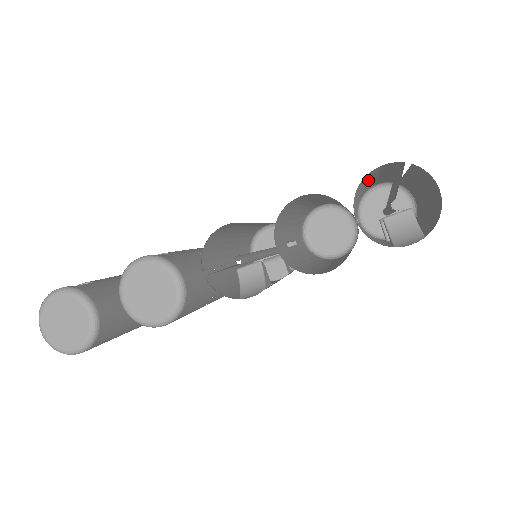
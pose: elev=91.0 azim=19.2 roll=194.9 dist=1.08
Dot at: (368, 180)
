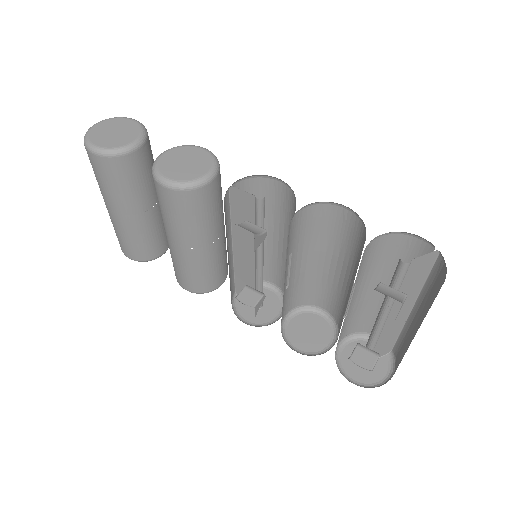
Dot at: (388, 274)
